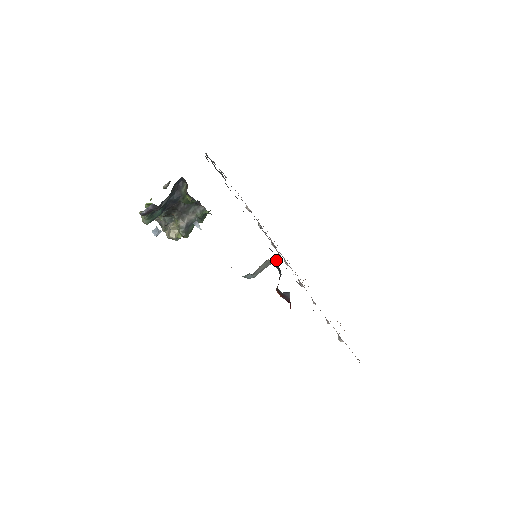
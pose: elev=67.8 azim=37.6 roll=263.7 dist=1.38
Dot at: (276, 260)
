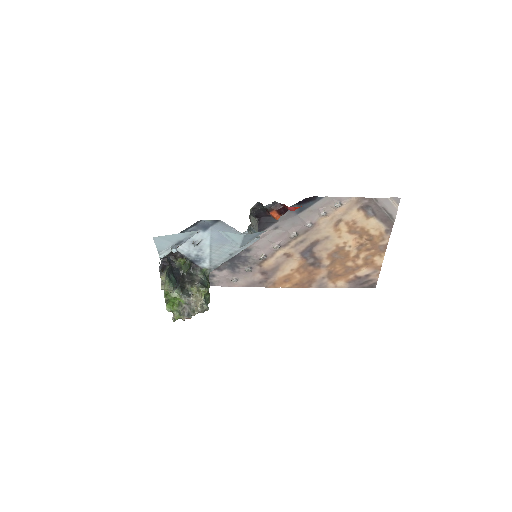
Dot at: (257, 219)
